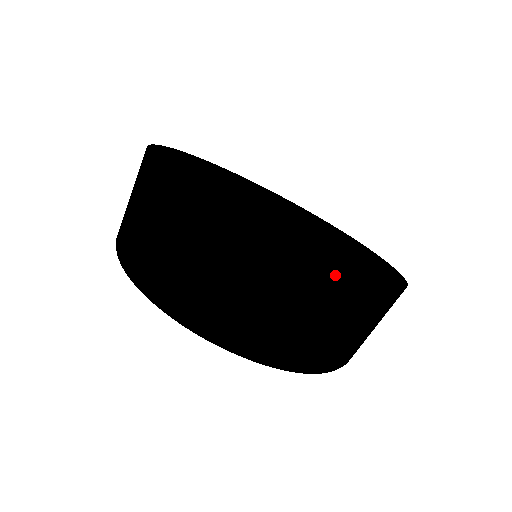
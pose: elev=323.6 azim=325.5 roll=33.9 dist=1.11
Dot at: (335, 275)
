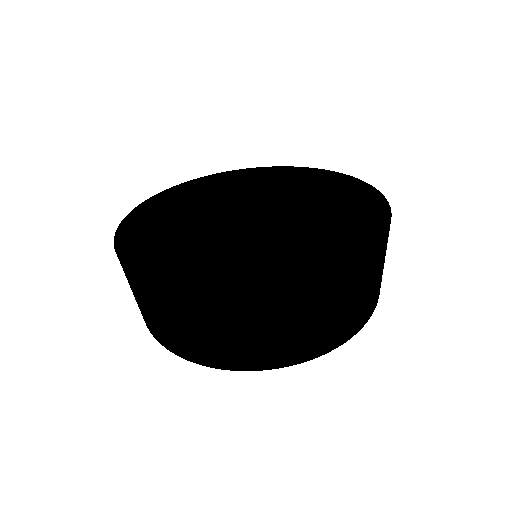
Dot at: (176, 292)
